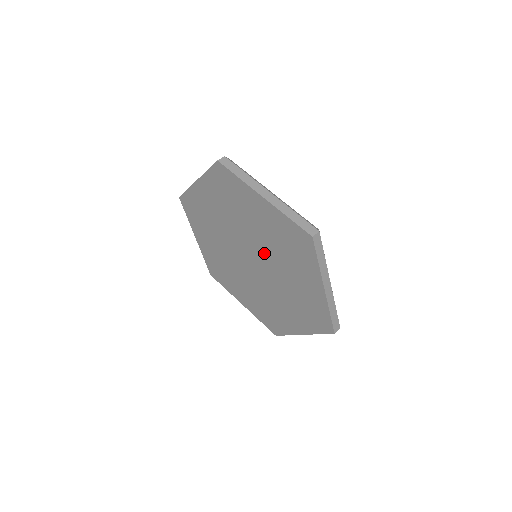
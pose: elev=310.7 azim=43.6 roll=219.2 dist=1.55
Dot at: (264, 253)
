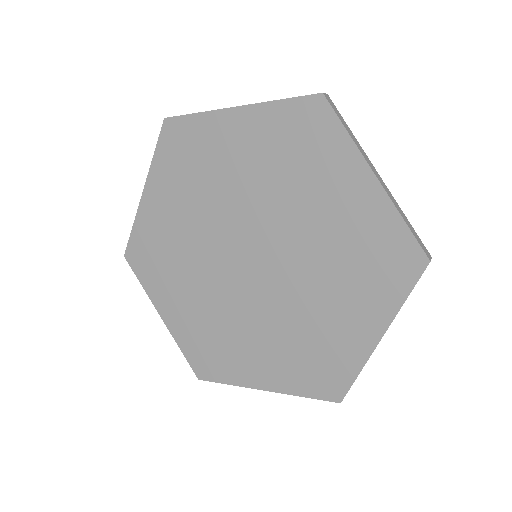
Dot at: (295, 256)
